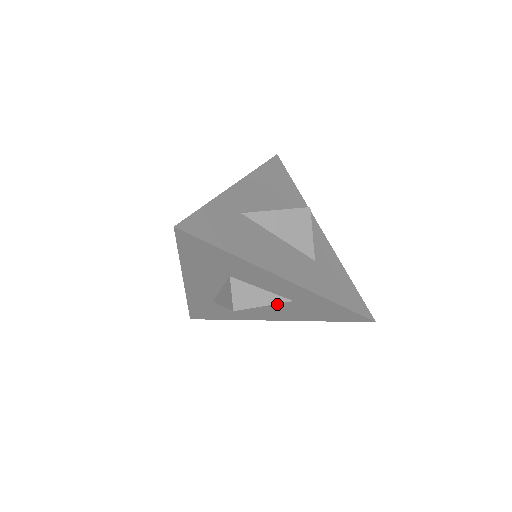
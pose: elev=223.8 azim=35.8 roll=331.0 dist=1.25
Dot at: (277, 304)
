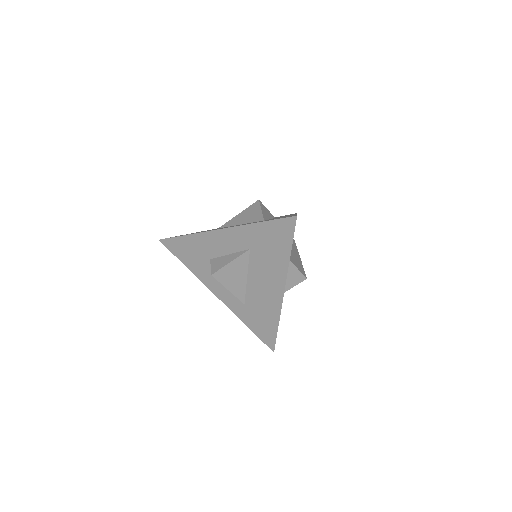
Dot at: (254, 265)
